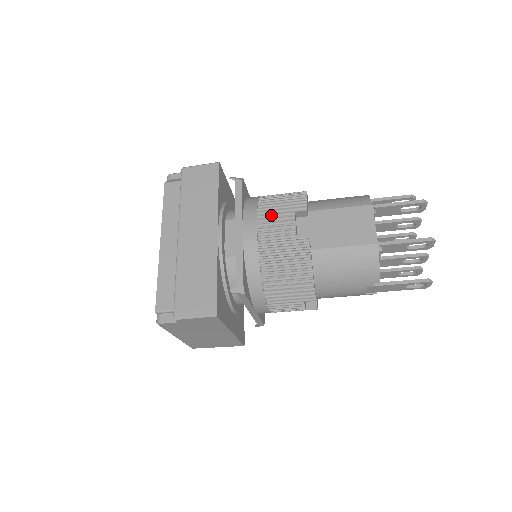
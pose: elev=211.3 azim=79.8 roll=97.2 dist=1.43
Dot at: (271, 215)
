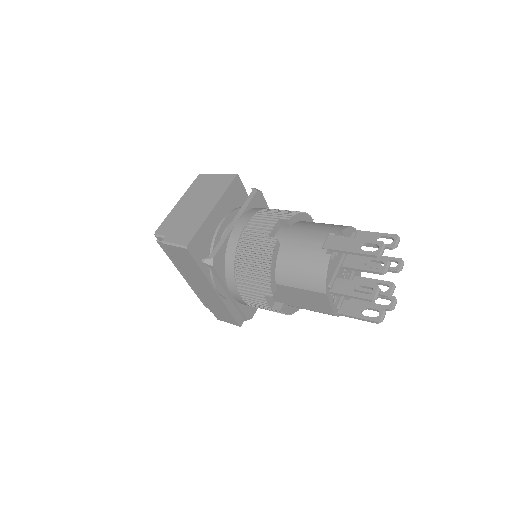
Dot at: (247, 291)
